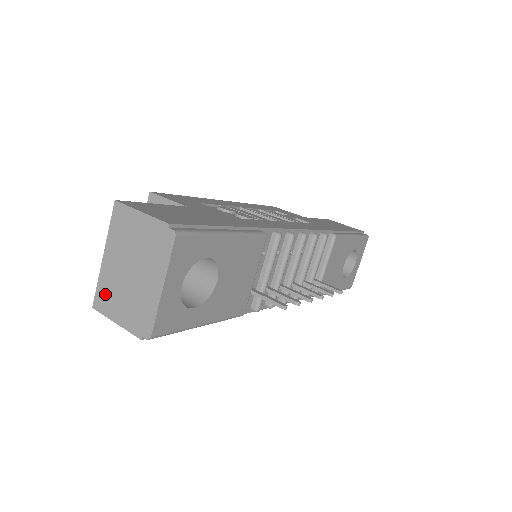
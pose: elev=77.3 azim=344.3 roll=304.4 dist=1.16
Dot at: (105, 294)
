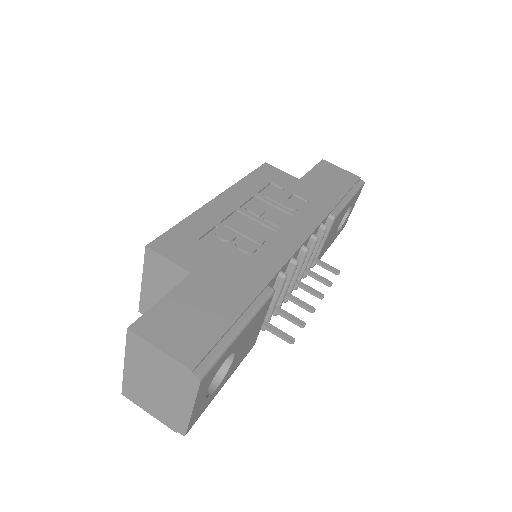
Dot at: (133, 391)
